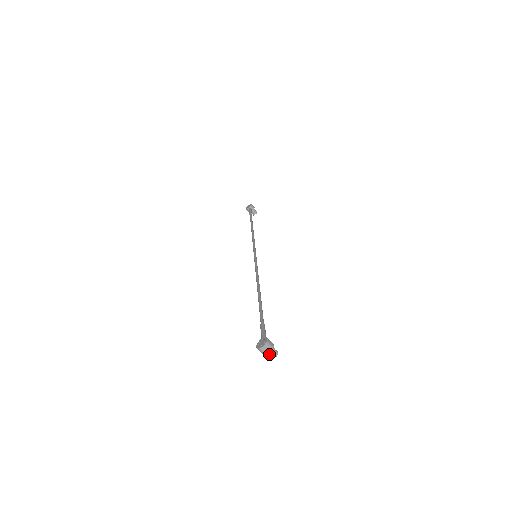
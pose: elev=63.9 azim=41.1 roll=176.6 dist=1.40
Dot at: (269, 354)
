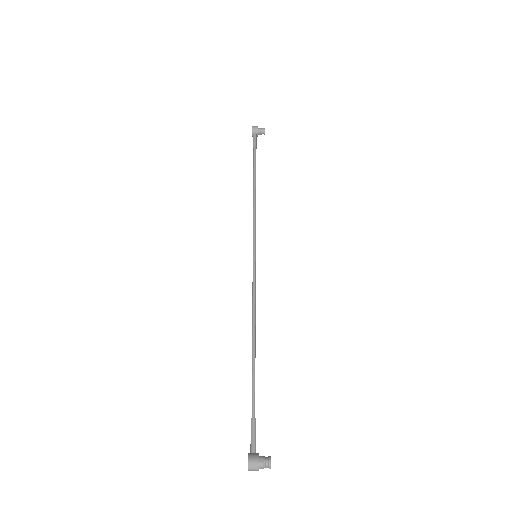
Dot at: occluded
